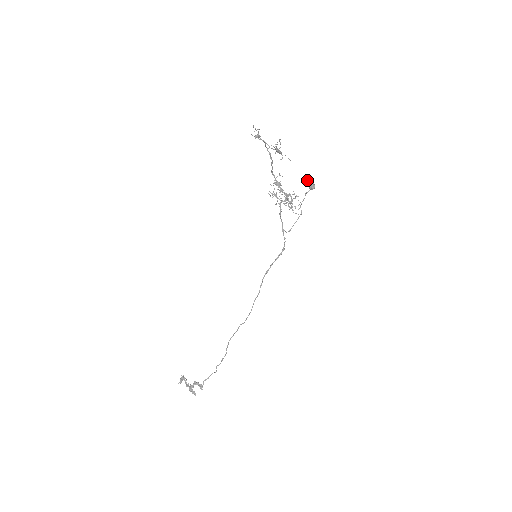
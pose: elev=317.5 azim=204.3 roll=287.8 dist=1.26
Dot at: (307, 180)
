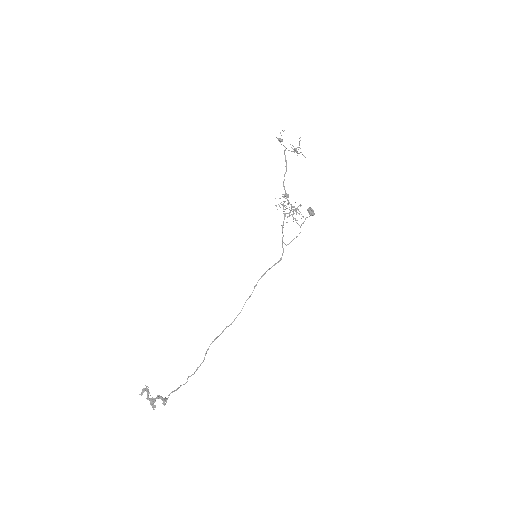
Dot at: (308, 208)
